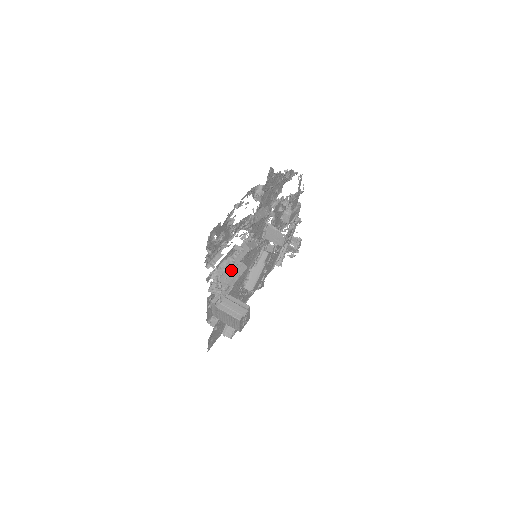
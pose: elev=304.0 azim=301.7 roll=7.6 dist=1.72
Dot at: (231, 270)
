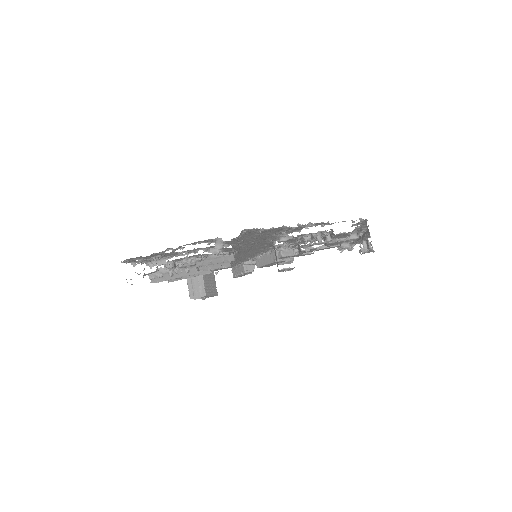
Dot at: (167, 279)
